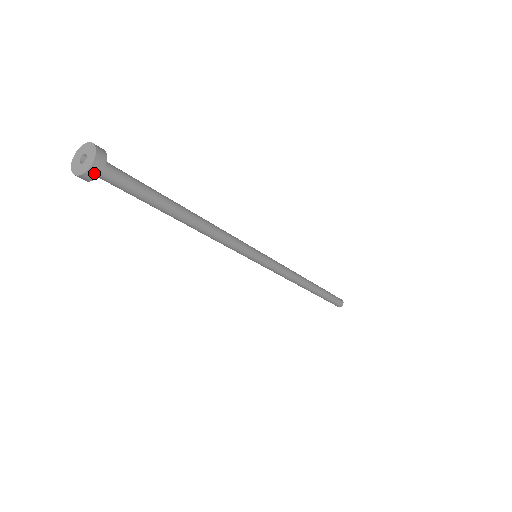
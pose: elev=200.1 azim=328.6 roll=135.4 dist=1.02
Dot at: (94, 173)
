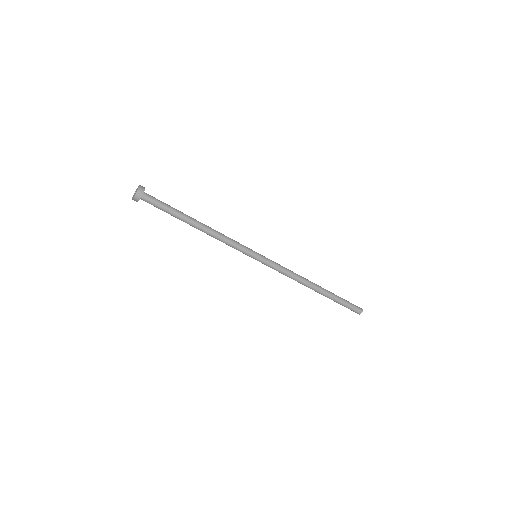
Dot at: (140, 193)
